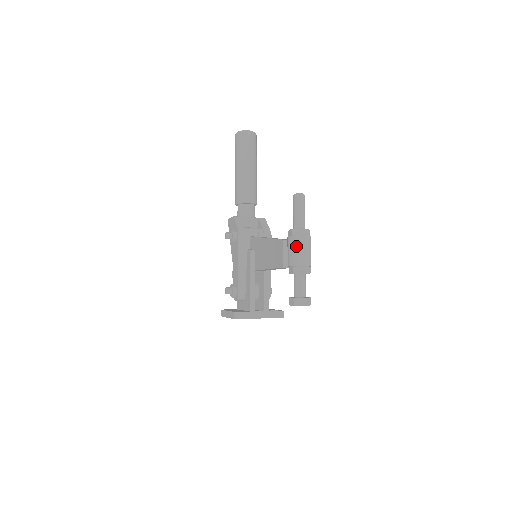
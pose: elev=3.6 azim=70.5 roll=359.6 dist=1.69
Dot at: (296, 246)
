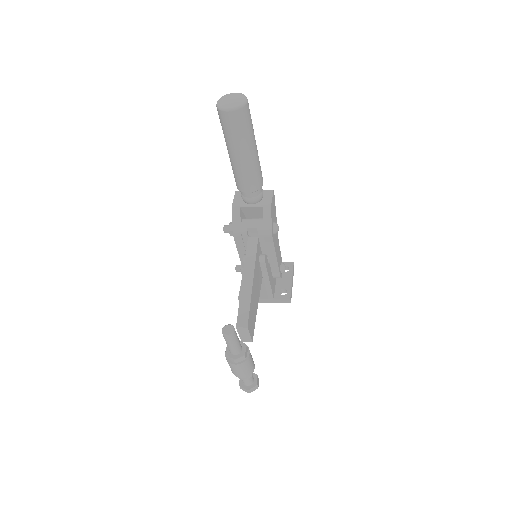
Dot at: (230, 366)
